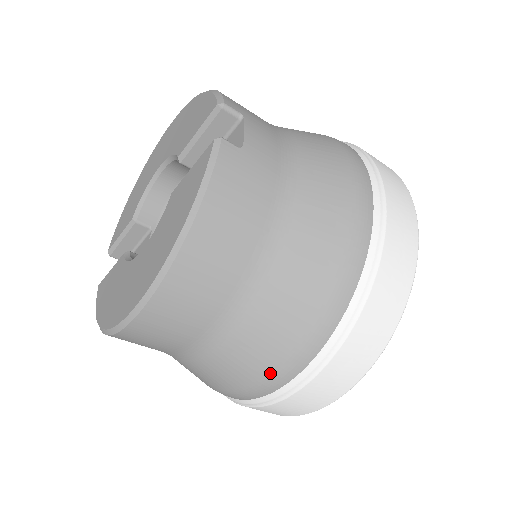
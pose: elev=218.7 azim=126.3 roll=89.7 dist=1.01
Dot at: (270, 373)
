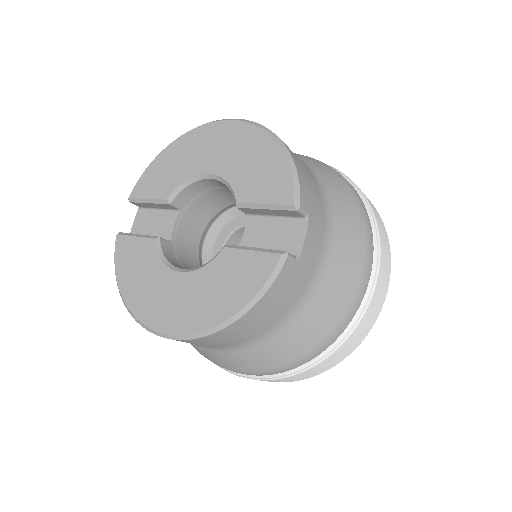
Dot at: (240, 371)
